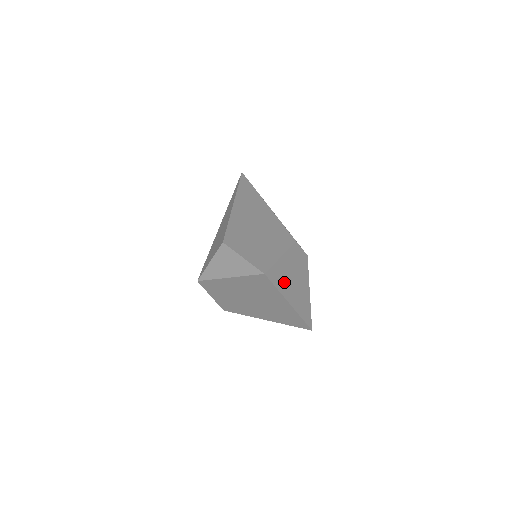
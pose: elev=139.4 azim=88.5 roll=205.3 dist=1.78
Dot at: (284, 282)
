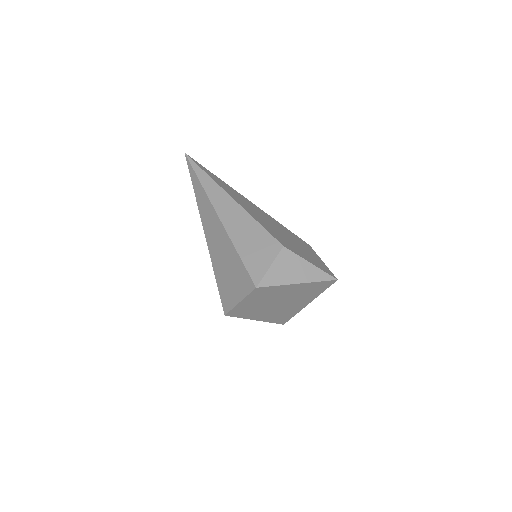
Dot at: occluded
